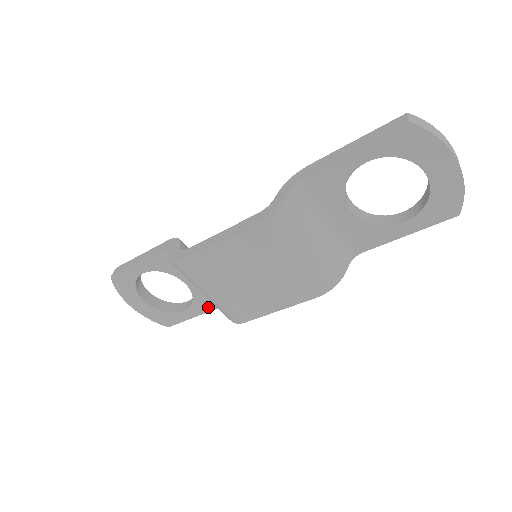
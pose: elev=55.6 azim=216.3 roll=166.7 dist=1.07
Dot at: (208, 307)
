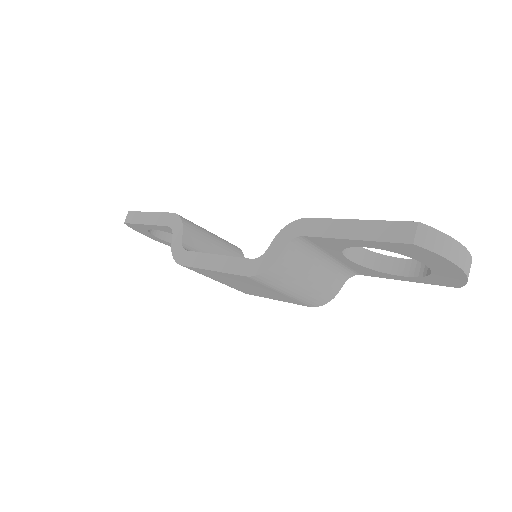
Dot at: occluded
